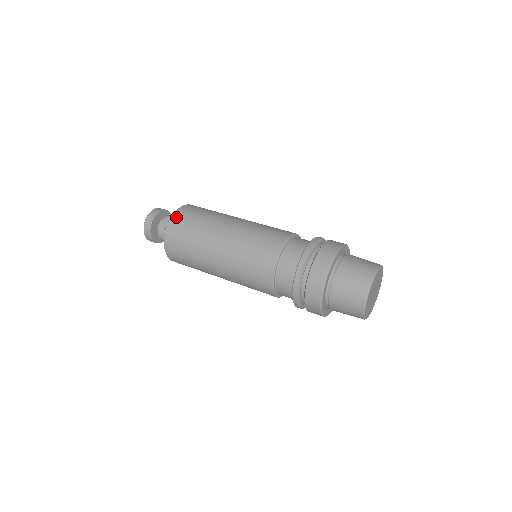
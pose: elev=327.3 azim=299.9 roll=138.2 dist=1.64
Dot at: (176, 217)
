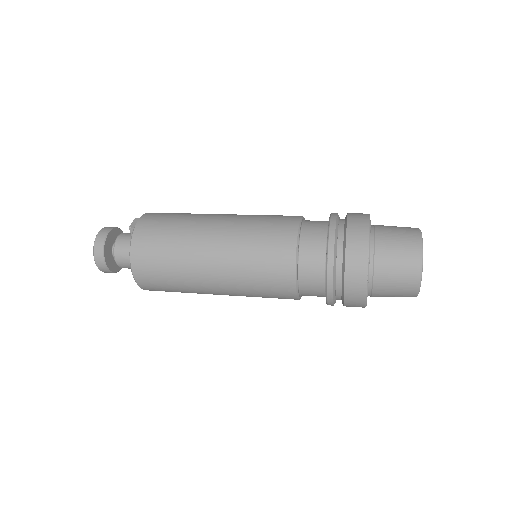
Dot at: (149, 215)
